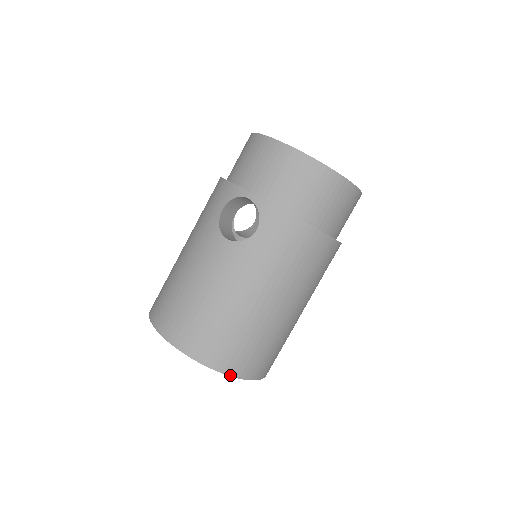
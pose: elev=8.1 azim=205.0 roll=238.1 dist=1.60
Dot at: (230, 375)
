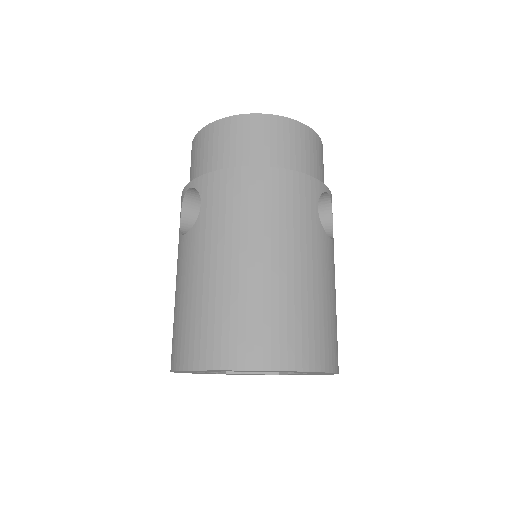
Dot at: (247, 369)
